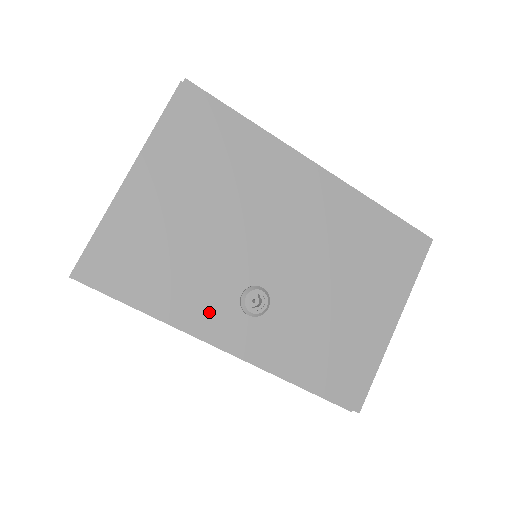
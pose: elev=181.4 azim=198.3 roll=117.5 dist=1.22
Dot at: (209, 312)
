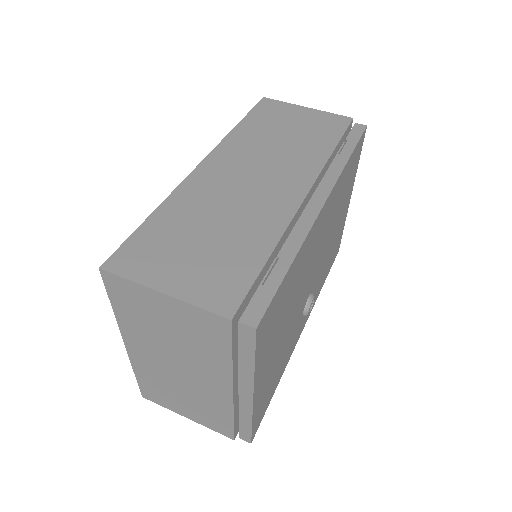
Dot at: (294, 341)
